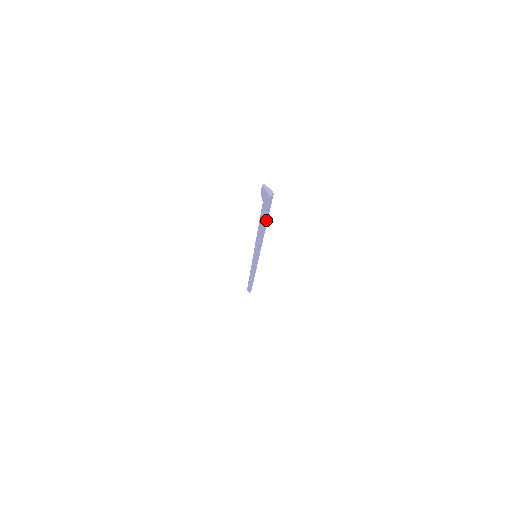
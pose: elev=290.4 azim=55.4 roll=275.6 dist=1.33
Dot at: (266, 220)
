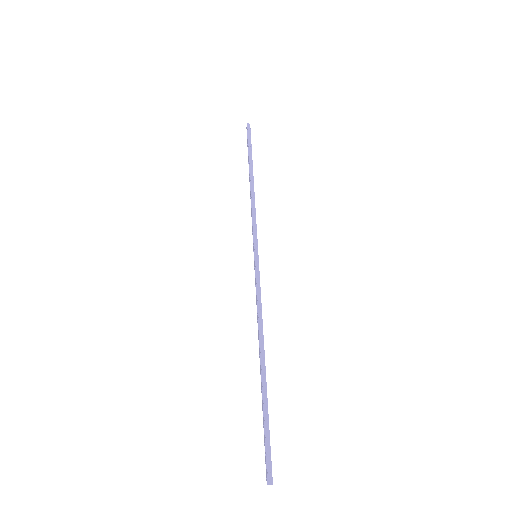
Dot at: (250, 159)
